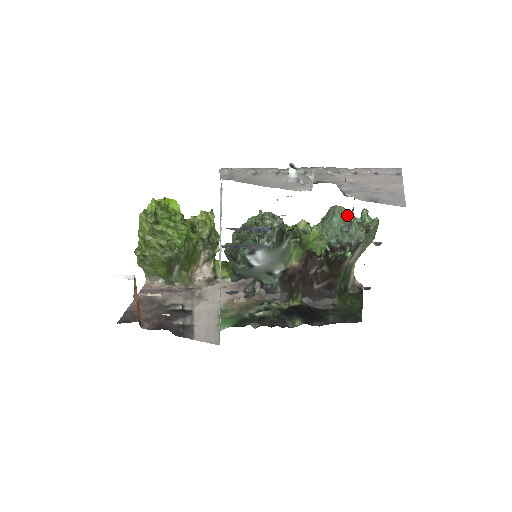
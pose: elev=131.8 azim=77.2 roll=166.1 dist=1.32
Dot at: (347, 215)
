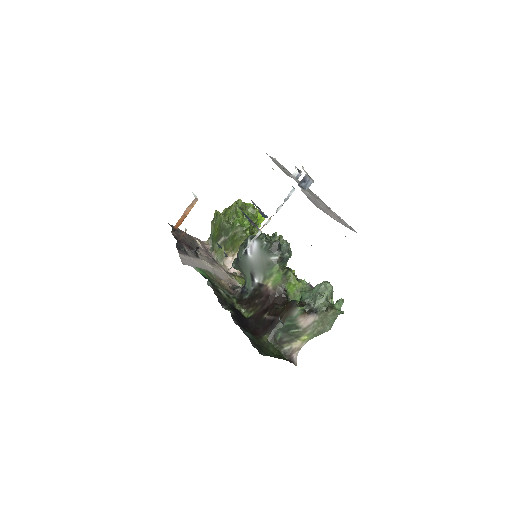
Dot at: (329, 293)
